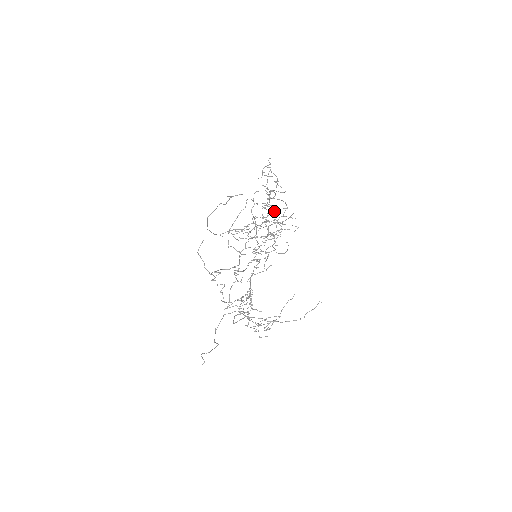
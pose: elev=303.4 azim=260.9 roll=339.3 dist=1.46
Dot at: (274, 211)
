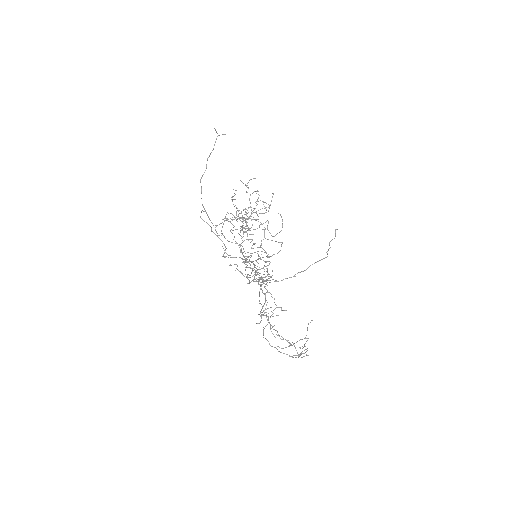
Dot at: occluded
